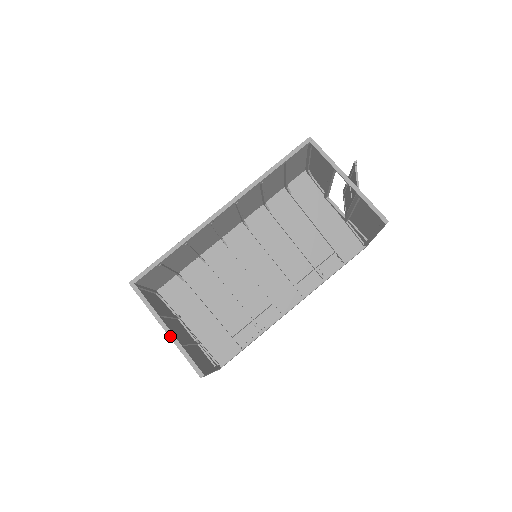
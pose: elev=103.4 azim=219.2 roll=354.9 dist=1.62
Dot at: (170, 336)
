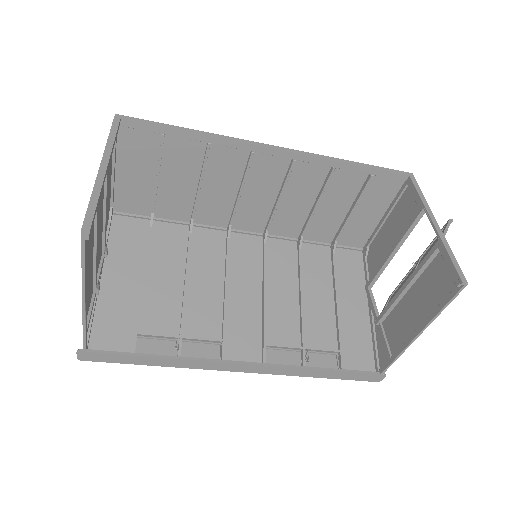
Dot at: (100, 172)
